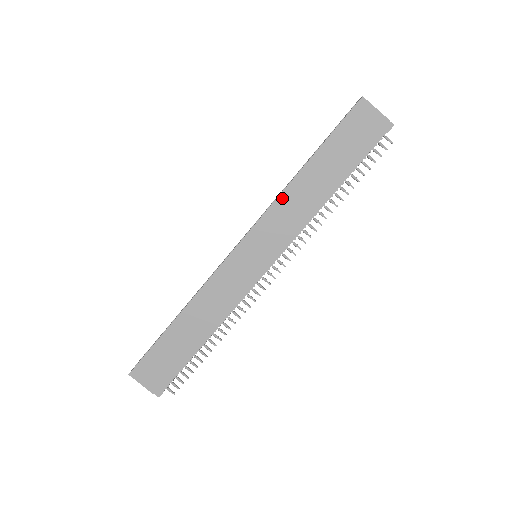
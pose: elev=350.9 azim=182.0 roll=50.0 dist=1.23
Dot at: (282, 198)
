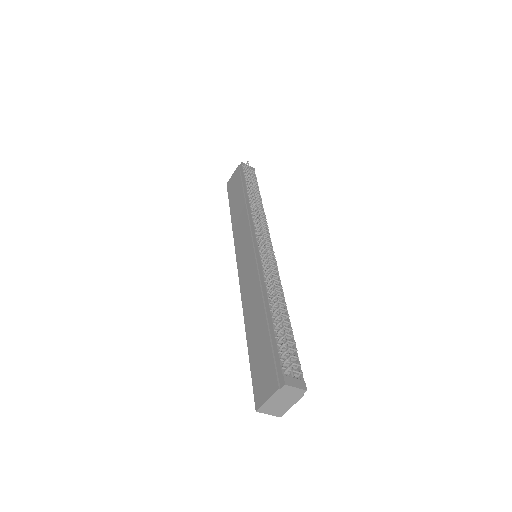
Dot at: (234, 231)
